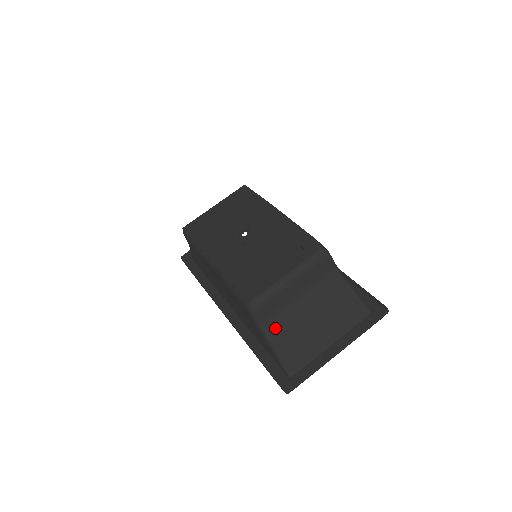
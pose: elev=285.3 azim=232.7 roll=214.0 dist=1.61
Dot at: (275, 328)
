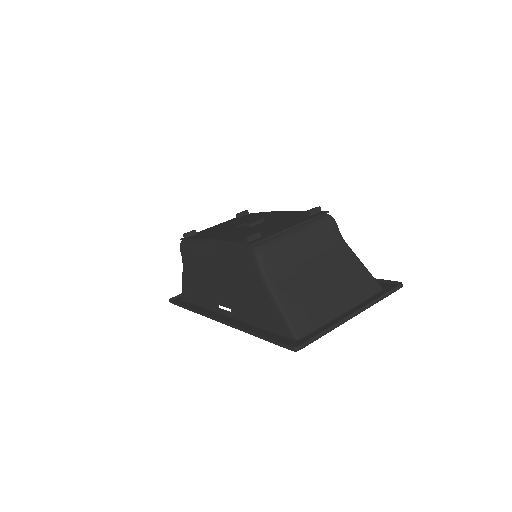
Dot at: (281, 282)
